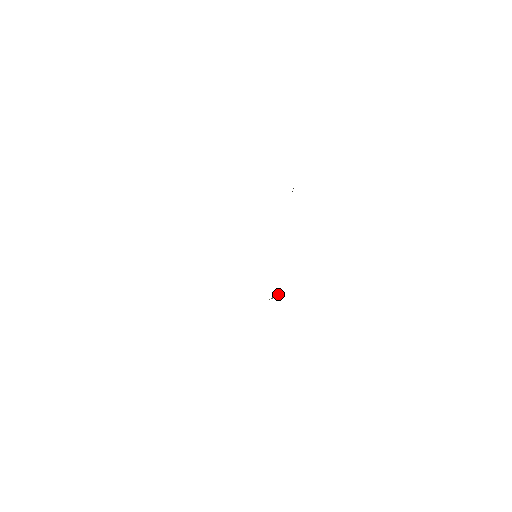
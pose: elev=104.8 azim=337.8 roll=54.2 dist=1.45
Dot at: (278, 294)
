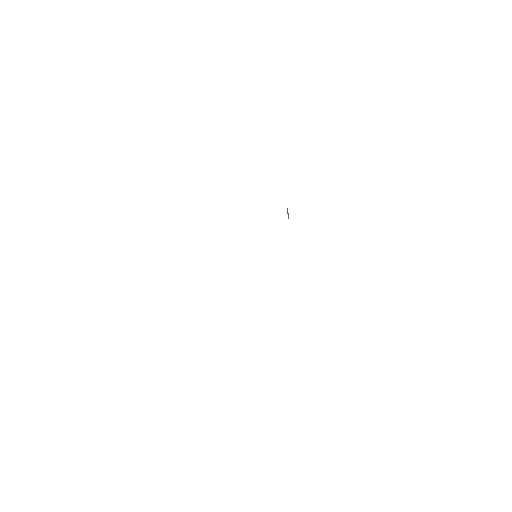
Dot at: (287, 209)
